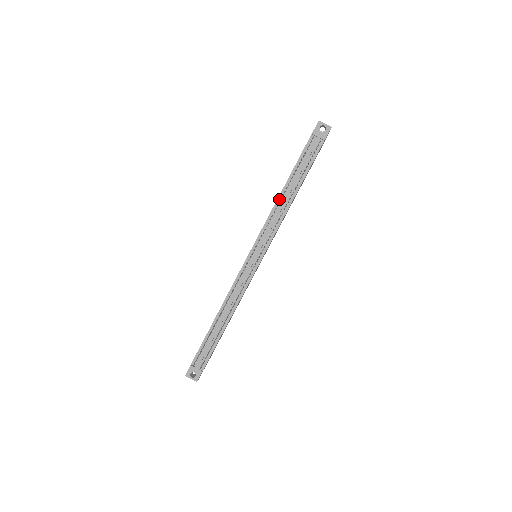
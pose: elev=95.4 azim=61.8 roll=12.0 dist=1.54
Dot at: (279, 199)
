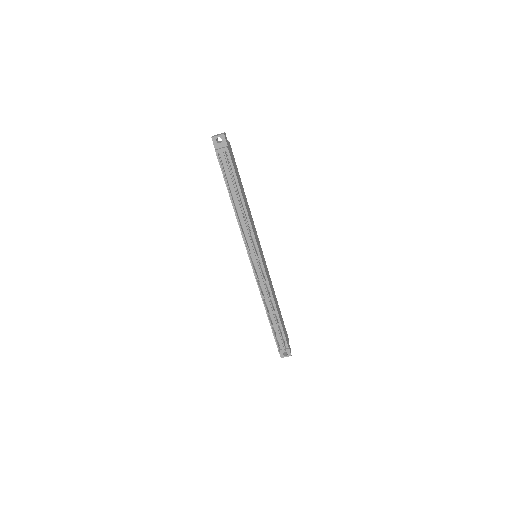
Dot at: occluded
